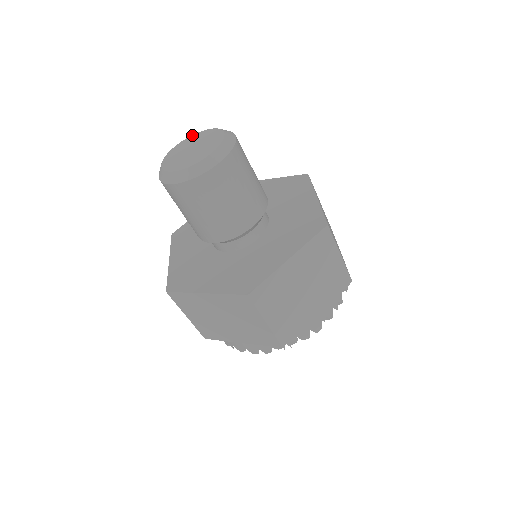
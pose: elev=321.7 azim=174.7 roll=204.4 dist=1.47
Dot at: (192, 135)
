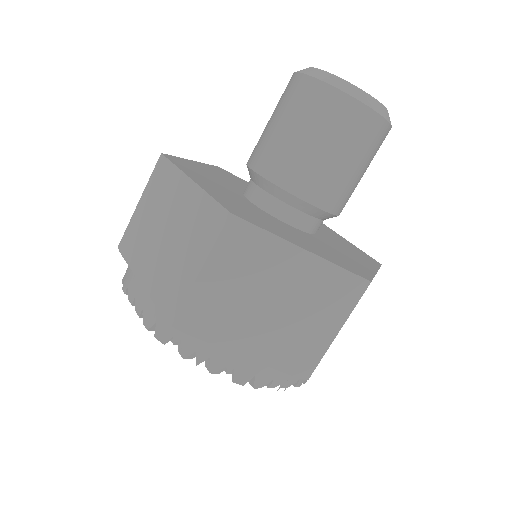
Dot at: occluded
